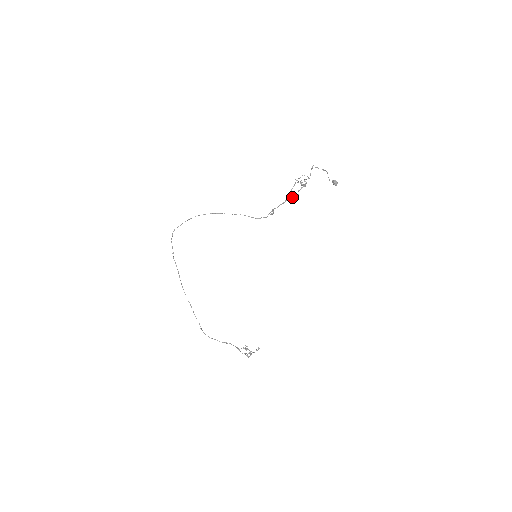
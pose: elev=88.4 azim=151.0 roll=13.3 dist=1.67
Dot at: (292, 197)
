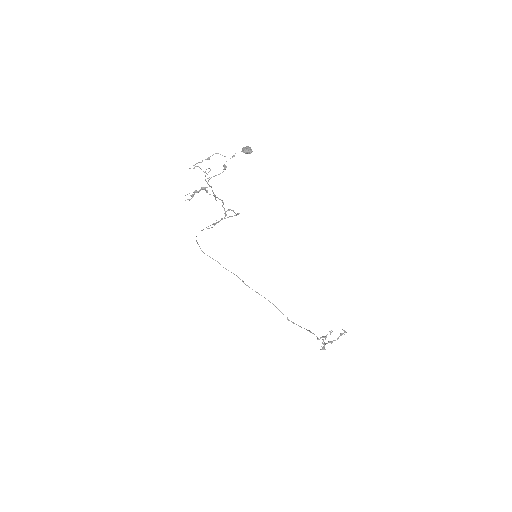
Dot at: (215, 199)
